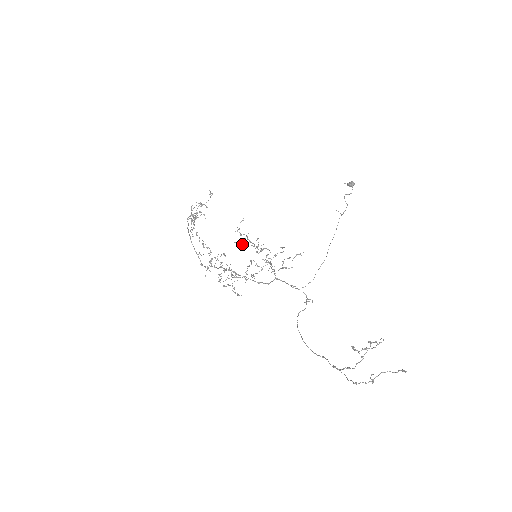
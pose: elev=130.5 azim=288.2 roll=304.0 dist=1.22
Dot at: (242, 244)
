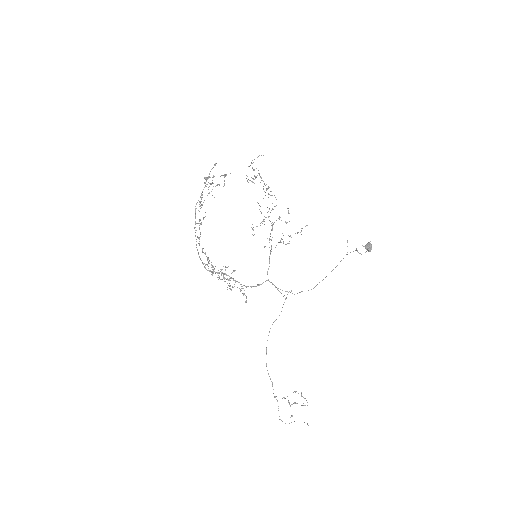
Dot at: (252, 178)
